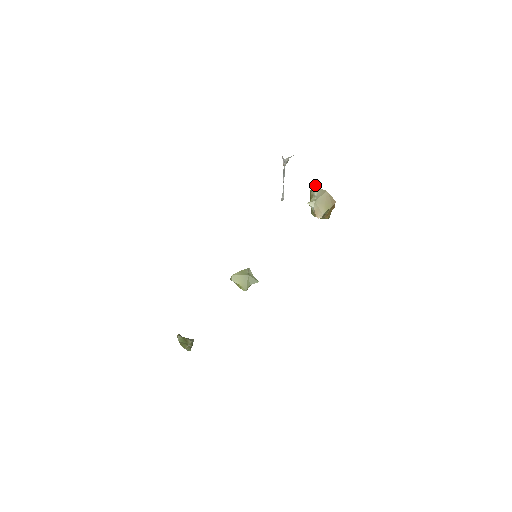
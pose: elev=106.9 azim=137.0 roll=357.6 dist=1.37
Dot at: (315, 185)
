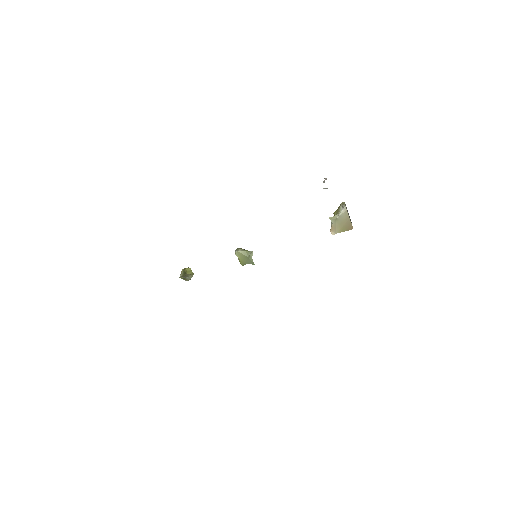
Dot at: (345, 205)
